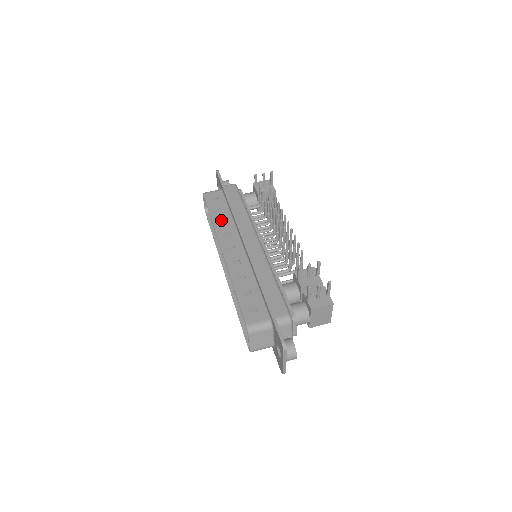
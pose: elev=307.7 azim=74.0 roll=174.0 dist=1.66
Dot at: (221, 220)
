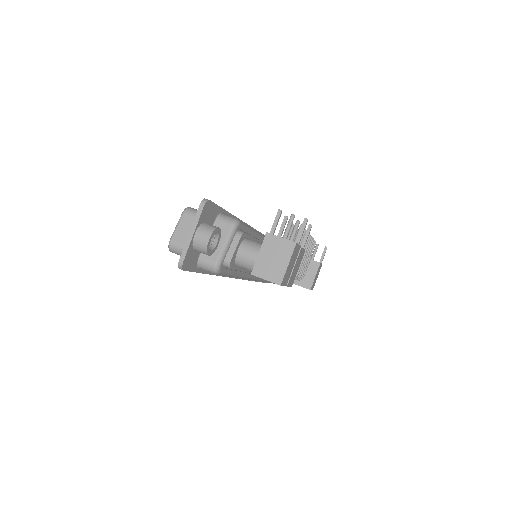
Dot at: occluded
